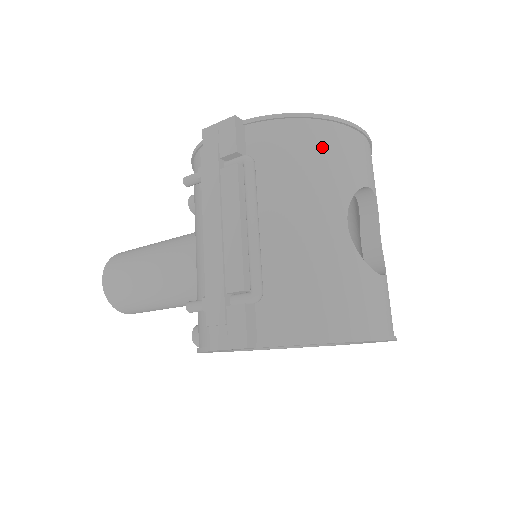
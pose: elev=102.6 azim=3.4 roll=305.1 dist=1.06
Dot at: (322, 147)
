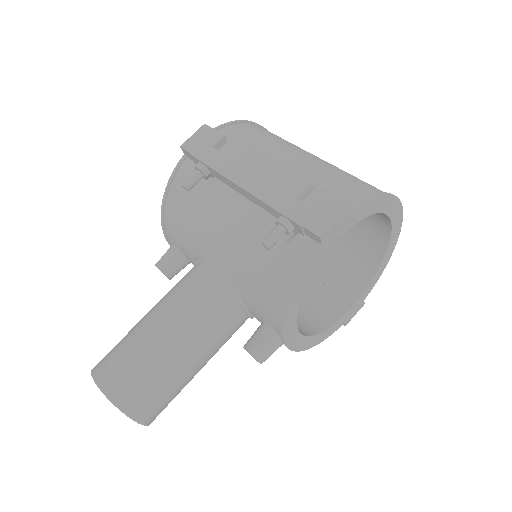
Dot at: (270, 133)
